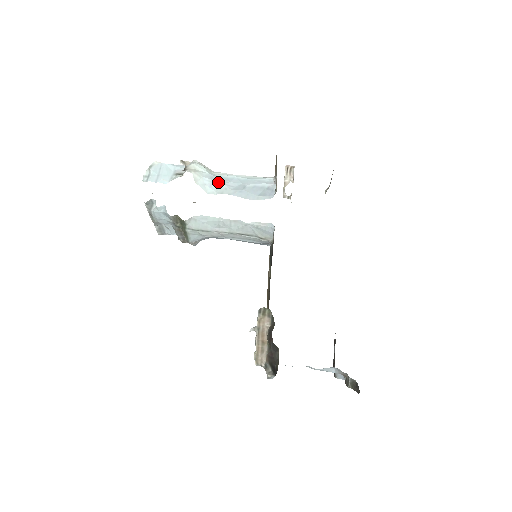
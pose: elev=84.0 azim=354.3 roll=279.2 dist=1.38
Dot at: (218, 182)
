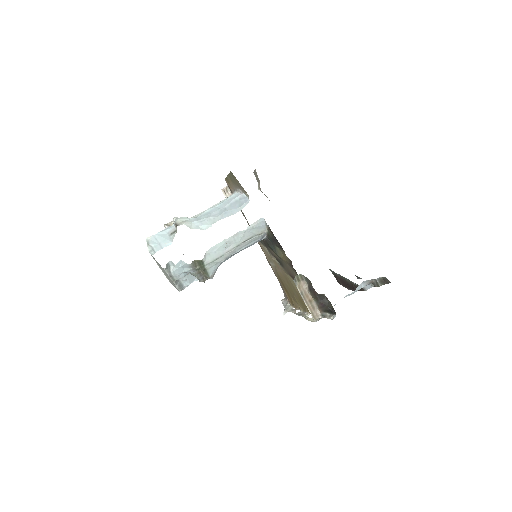
Dot at: (205, 219)
